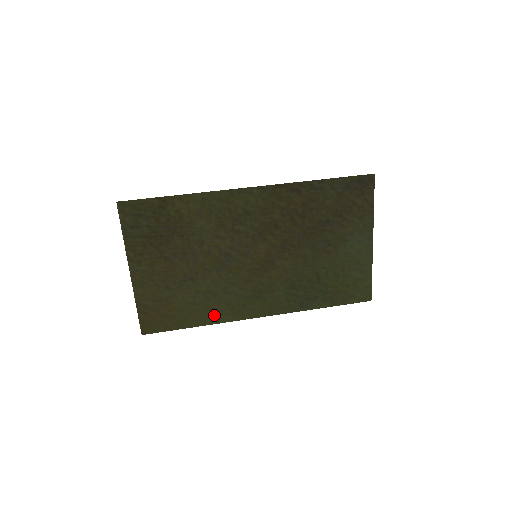
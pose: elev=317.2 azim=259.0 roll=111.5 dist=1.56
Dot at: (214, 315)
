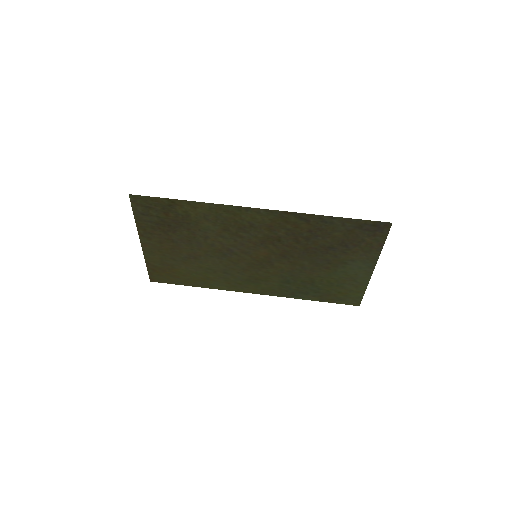
Dot at: (213, 283)
